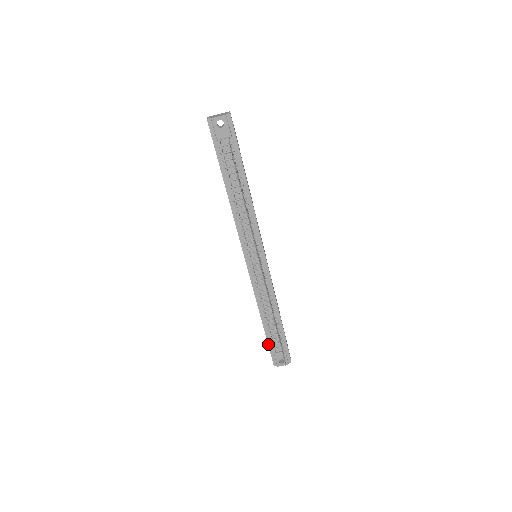
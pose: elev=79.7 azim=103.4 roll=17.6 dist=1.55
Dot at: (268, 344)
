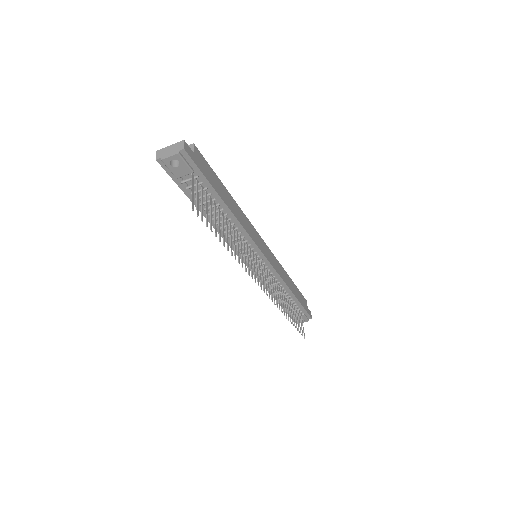
Dot at: occluded
